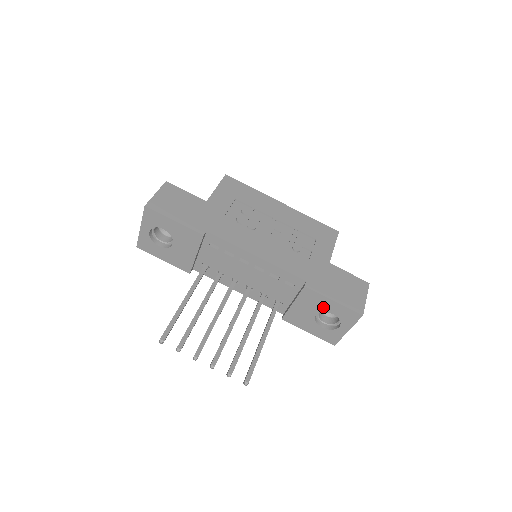
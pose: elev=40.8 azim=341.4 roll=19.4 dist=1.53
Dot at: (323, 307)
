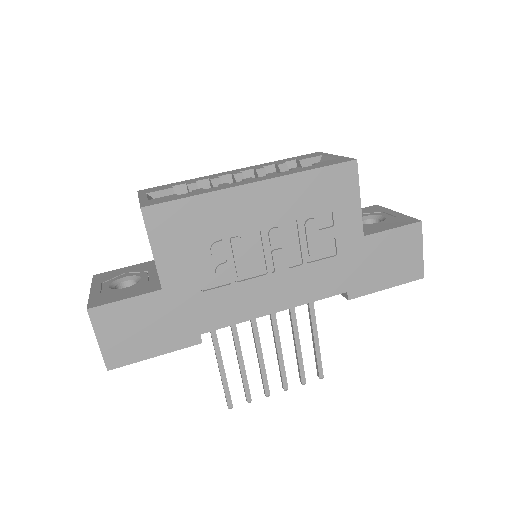
Dot at: occluded
